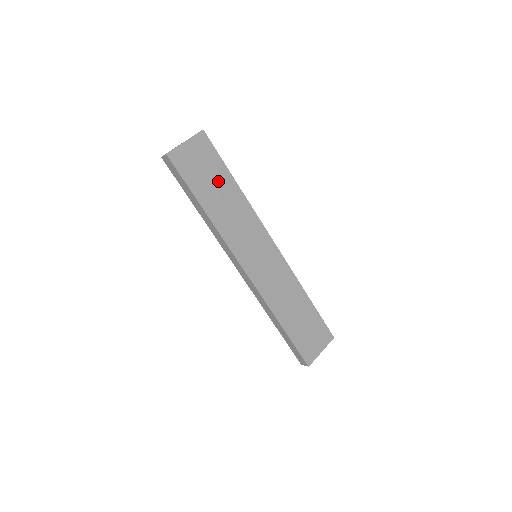
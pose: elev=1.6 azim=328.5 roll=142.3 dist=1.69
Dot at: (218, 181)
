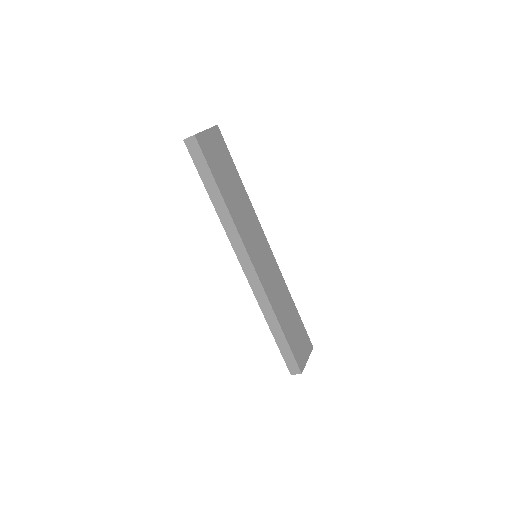
Dot at: (230, 175)
